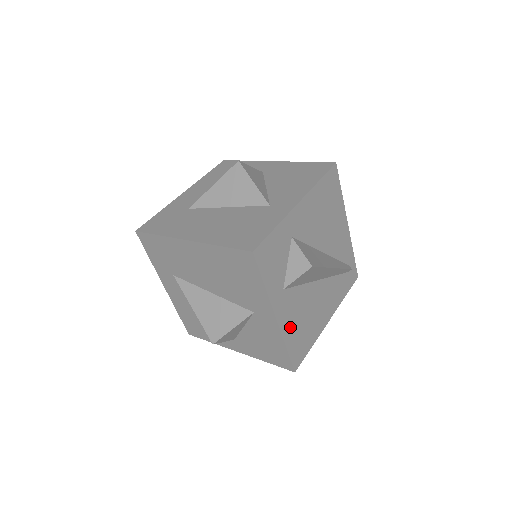
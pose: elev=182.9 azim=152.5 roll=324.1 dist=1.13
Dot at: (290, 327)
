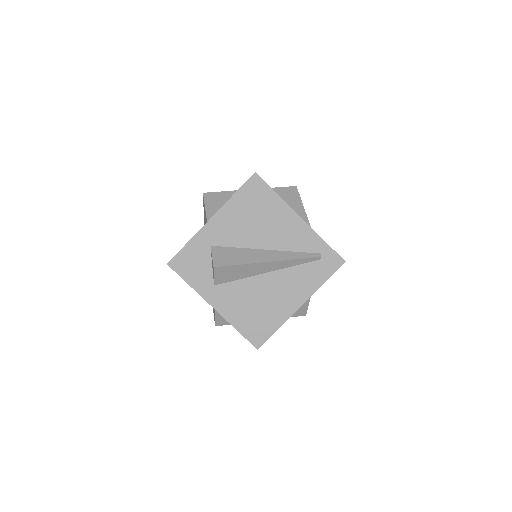
Dot at: (236, 313)
